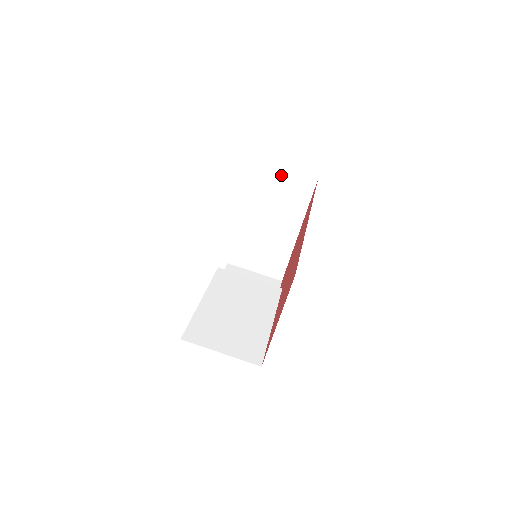
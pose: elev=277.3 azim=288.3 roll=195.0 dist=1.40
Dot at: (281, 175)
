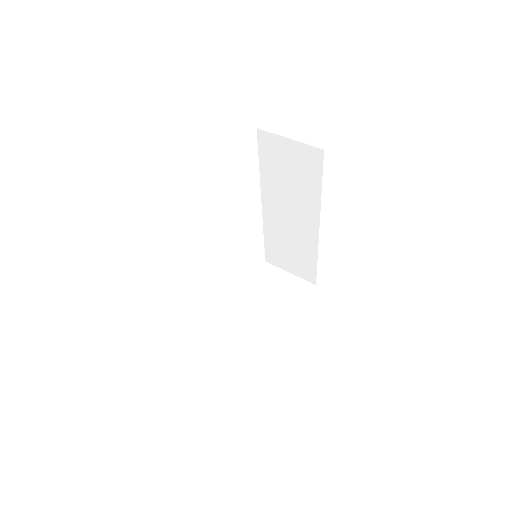
Dot at: (284, 276)
